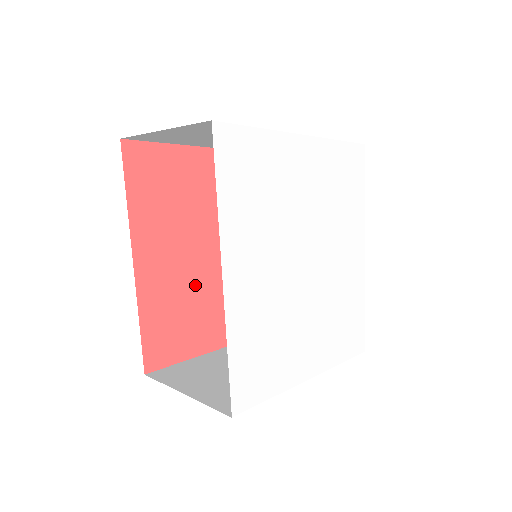
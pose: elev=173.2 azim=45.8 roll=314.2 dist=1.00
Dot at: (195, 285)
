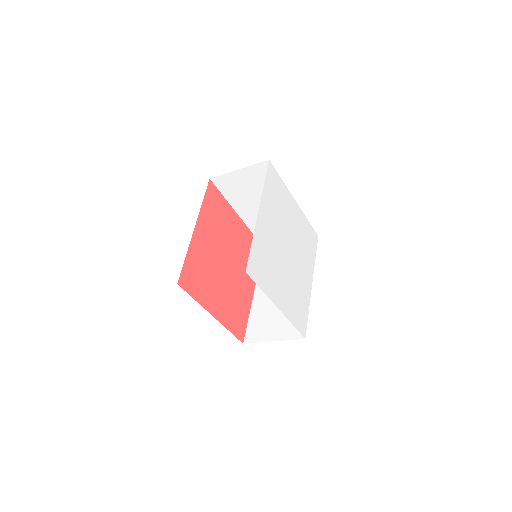
Dot at: (213, 267)
